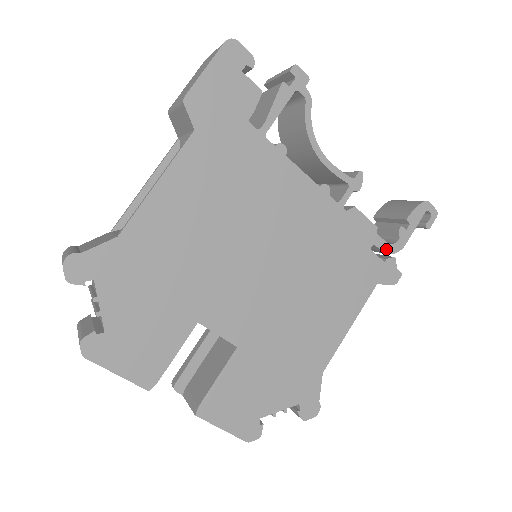
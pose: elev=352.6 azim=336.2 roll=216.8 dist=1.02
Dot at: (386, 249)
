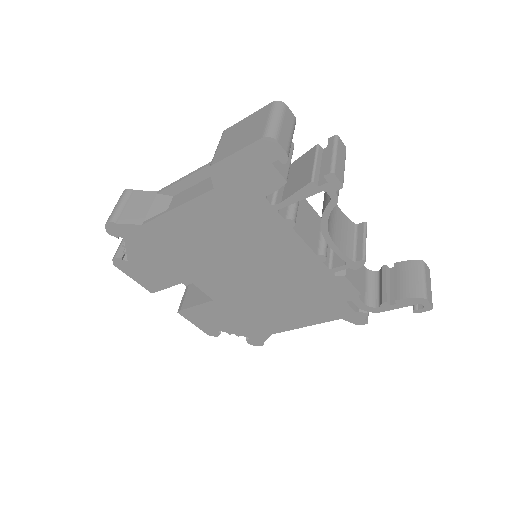
Dot at: (362, 307)
